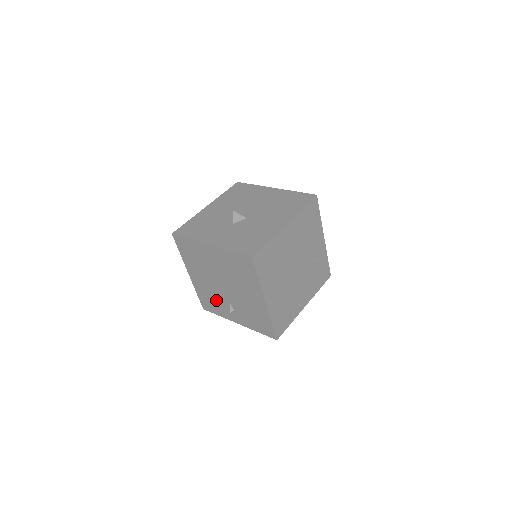
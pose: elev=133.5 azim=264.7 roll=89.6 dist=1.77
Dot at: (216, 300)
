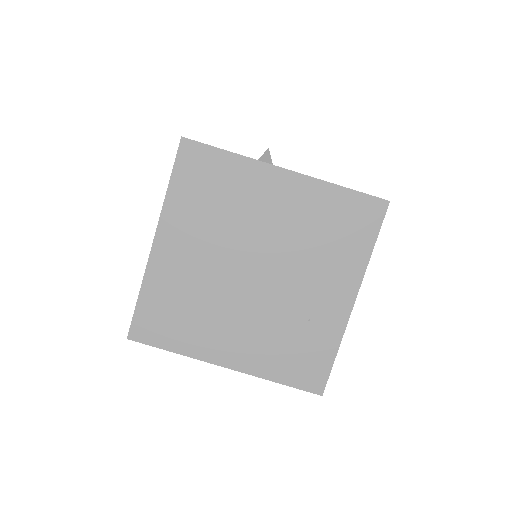
Dot at: occluded
